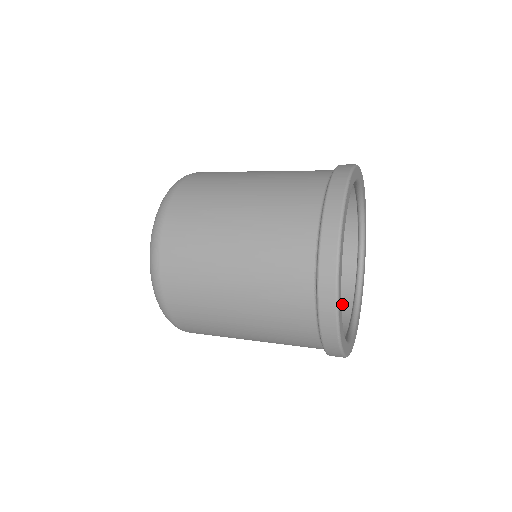
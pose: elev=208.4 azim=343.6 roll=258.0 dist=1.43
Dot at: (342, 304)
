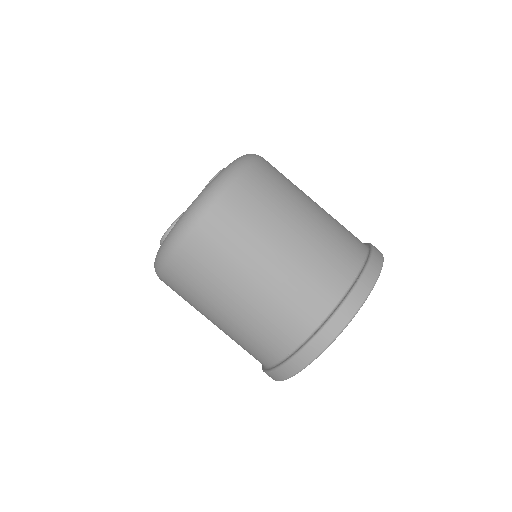
Dot at: occluded
